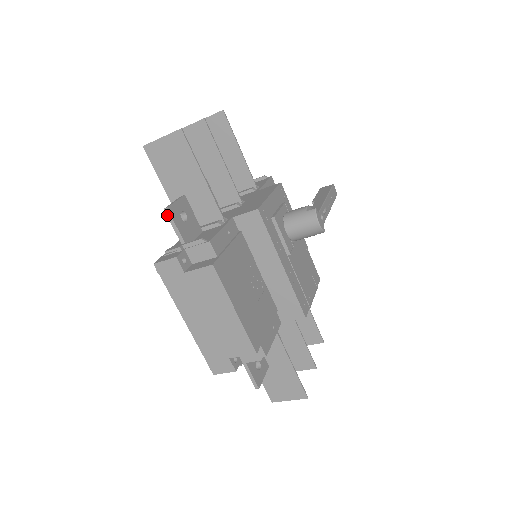
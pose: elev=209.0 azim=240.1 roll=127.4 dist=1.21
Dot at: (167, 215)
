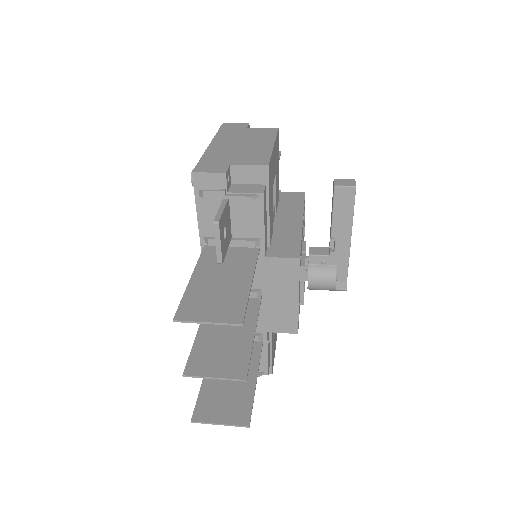
Dot at: occluded
